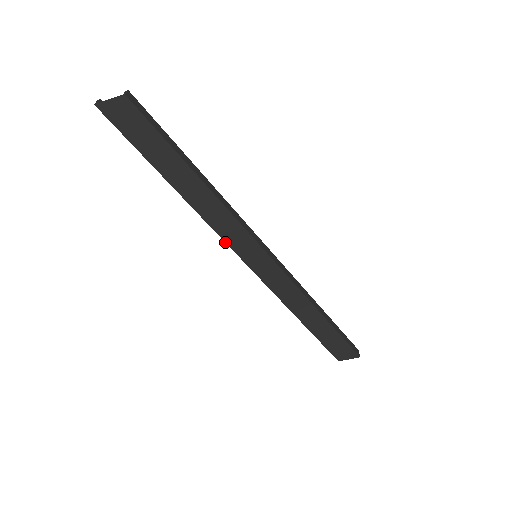
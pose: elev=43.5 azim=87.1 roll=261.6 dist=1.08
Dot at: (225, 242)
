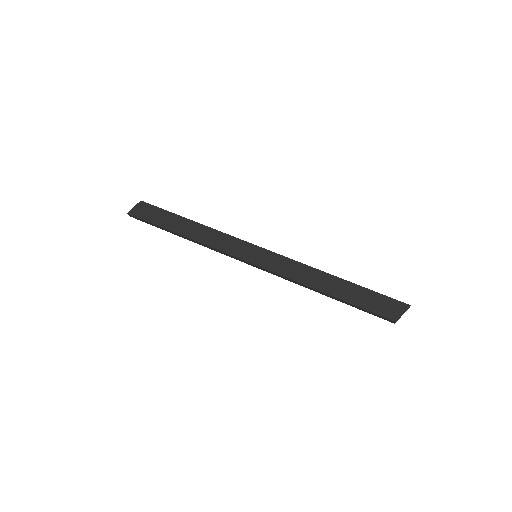
Dot at: (228, 254)
